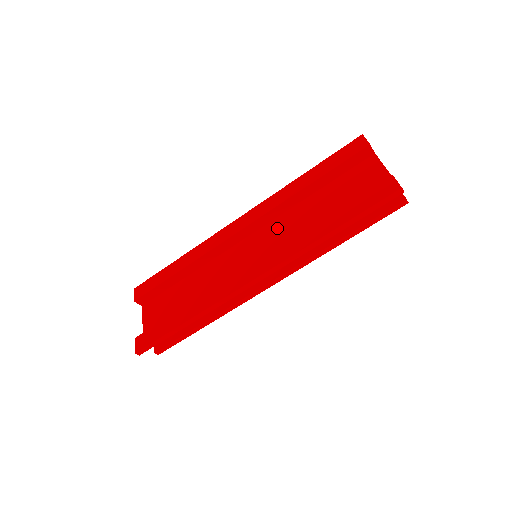
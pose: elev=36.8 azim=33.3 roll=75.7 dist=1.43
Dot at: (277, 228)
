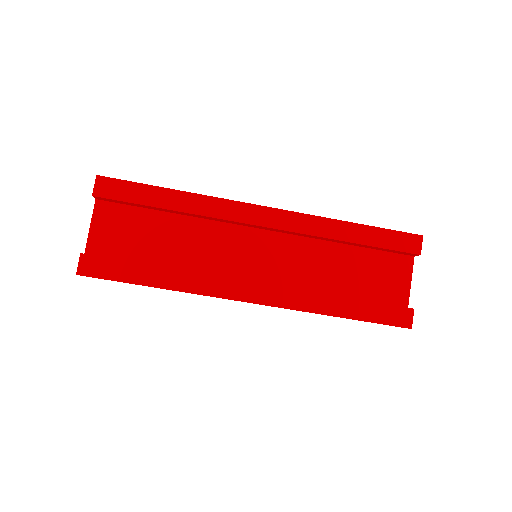
Dot at: (294, 250)
